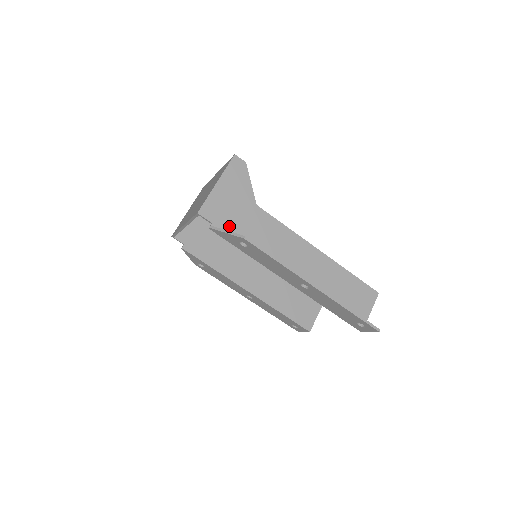
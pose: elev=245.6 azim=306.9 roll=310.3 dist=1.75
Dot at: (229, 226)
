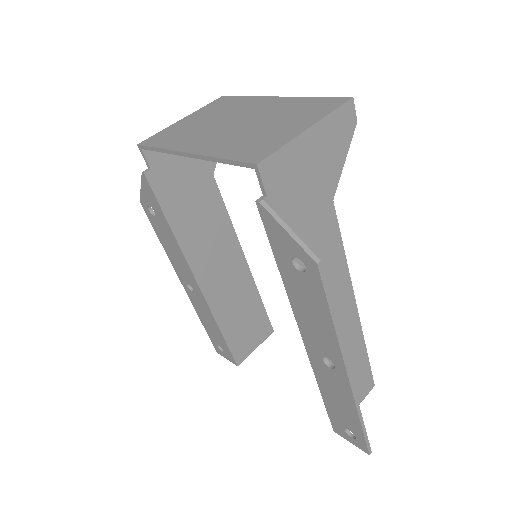
Dot at: (285, 215)
